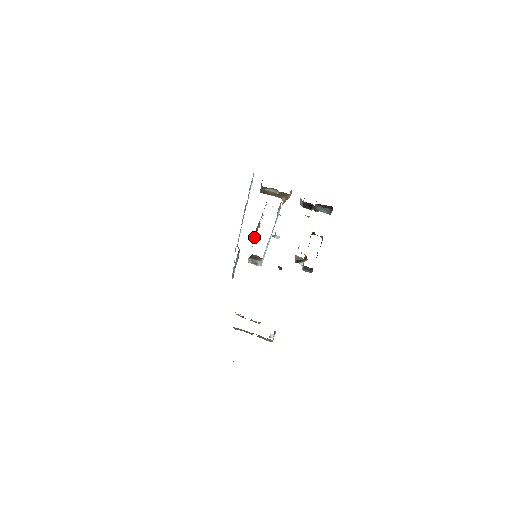
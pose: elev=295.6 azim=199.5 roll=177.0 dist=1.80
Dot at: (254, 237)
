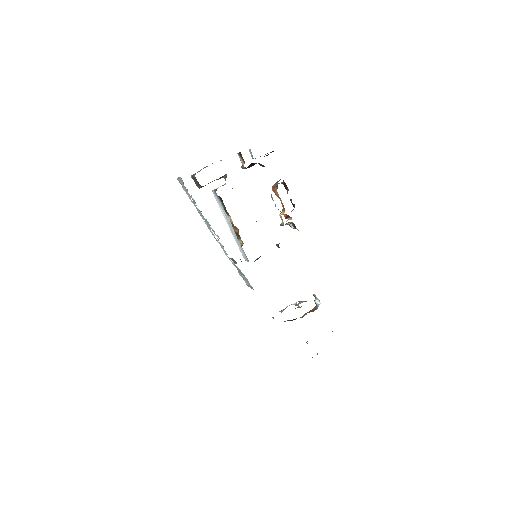
Dot at: (241, 242)
